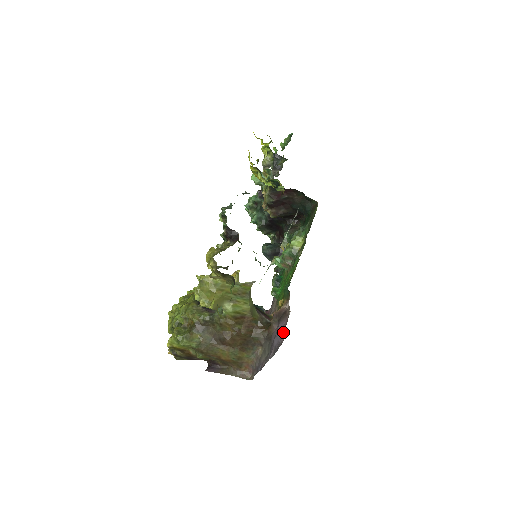
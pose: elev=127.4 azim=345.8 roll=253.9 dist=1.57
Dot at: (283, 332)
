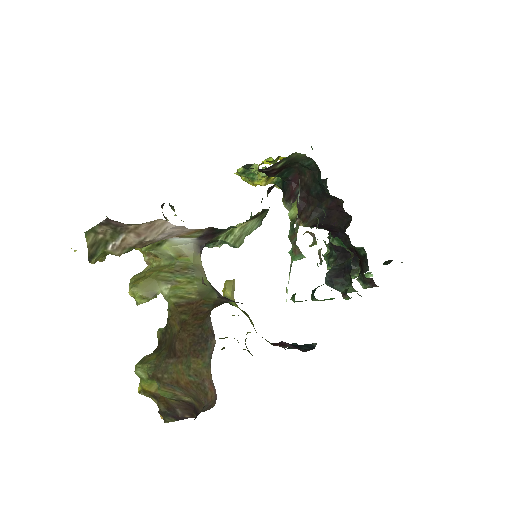
Dot at: occluded
